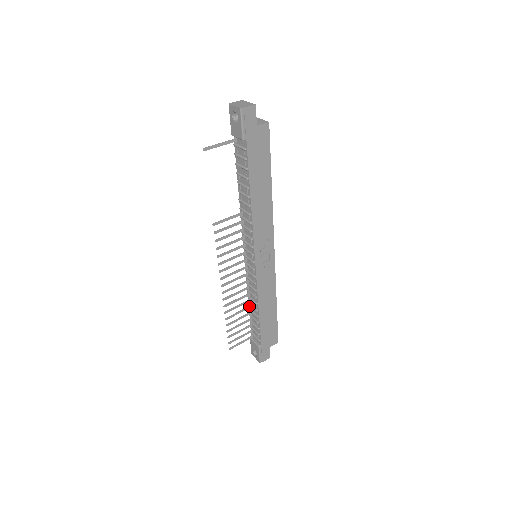
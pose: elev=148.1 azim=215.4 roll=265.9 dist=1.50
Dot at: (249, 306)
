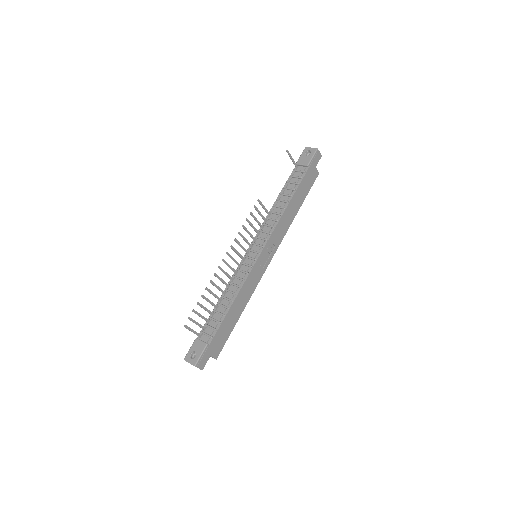
Dot at: (221, 299)
